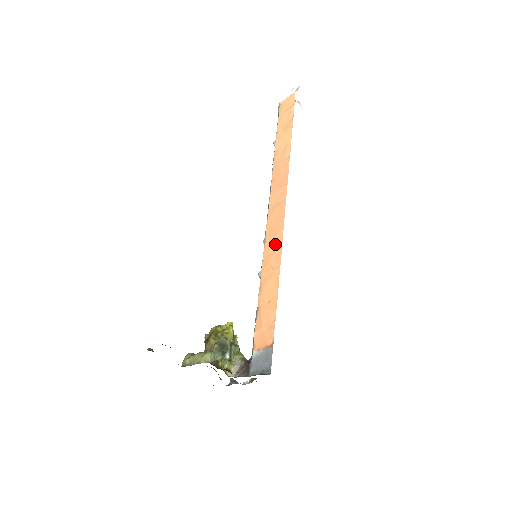
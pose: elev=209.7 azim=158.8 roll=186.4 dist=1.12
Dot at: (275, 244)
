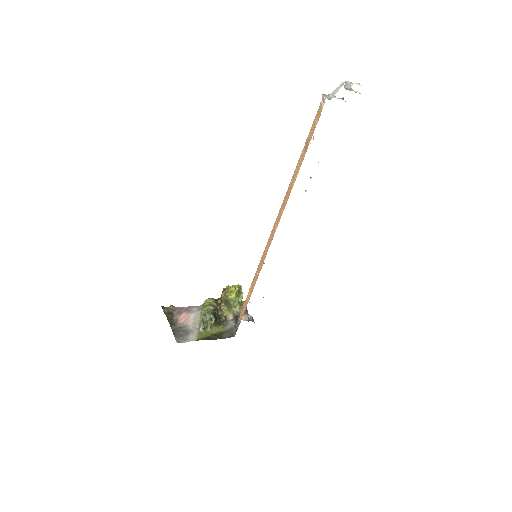
Dot at: (263, 258)
